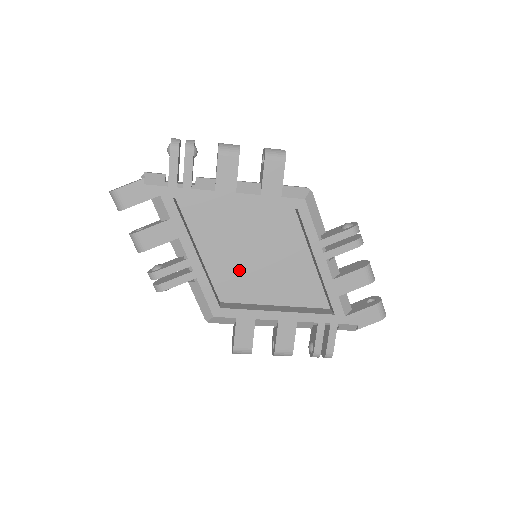
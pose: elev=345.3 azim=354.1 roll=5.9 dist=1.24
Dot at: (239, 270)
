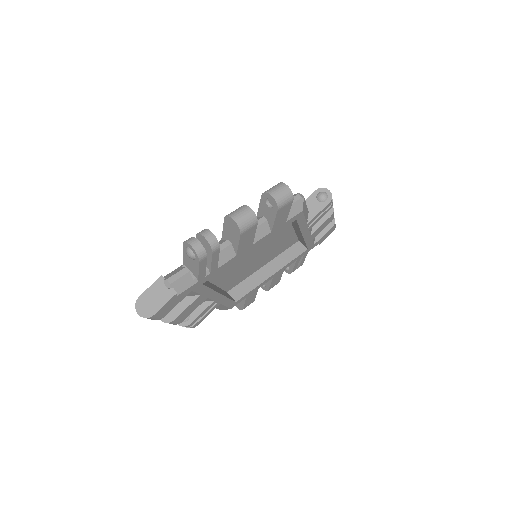
Dot at: (241, 269)
